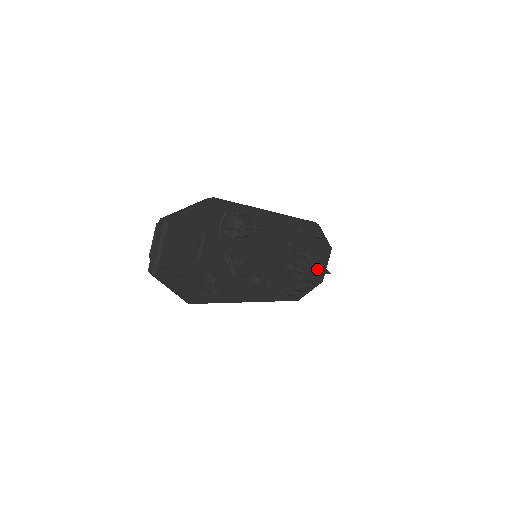
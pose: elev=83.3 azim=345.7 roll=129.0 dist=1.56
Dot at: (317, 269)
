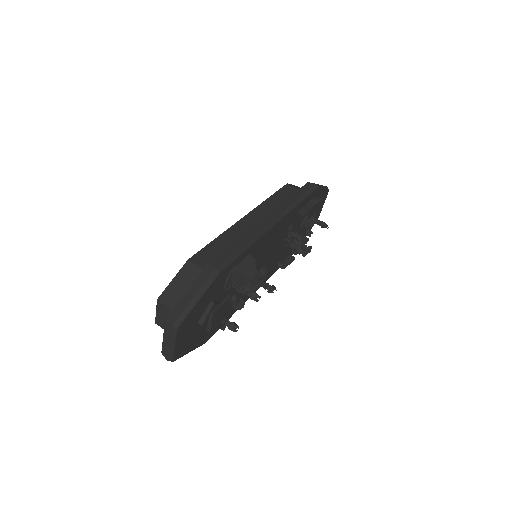
Dot at: (314, 222)
